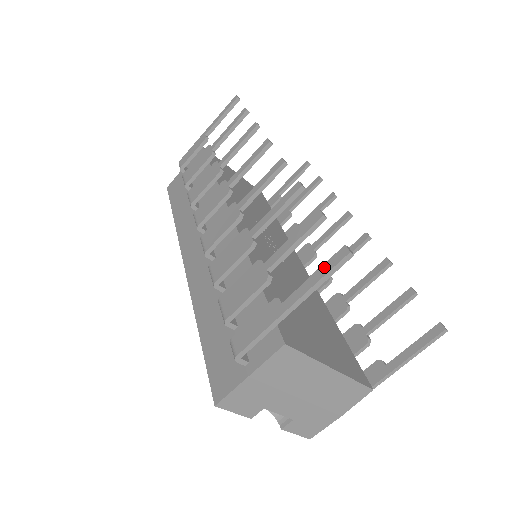
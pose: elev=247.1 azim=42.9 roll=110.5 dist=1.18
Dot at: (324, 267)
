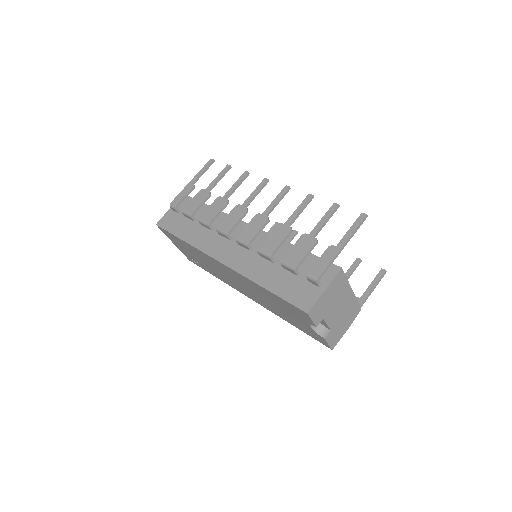
Dot at: (355, 224)
